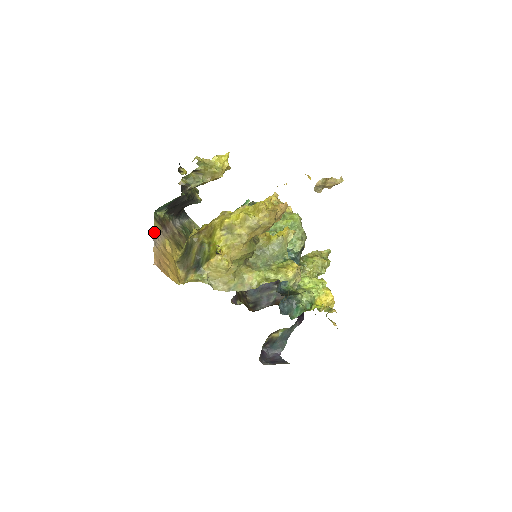
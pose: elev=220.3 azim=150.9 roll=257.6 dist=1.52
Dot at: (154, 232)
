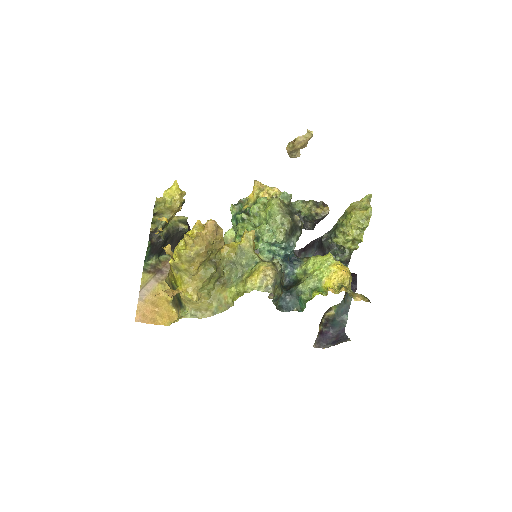
Dot at: (141, 286)
